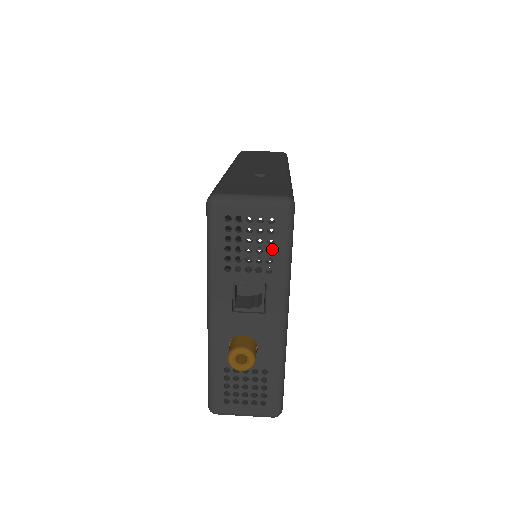
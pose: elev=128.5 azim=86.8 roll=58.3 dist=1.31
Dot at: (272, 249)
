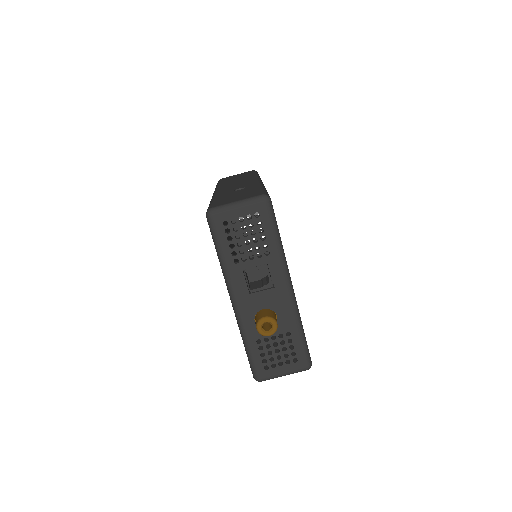
Dot at: (268, 252)
